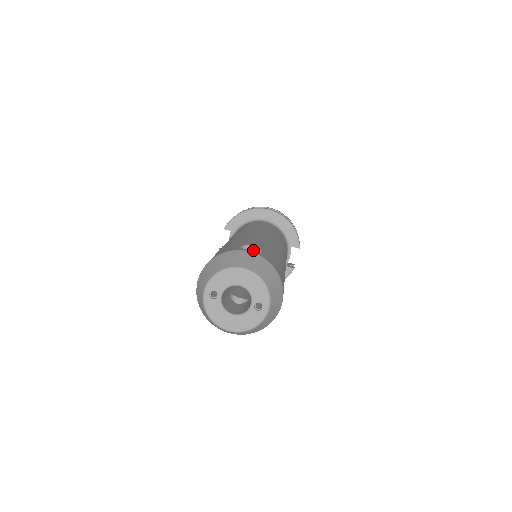
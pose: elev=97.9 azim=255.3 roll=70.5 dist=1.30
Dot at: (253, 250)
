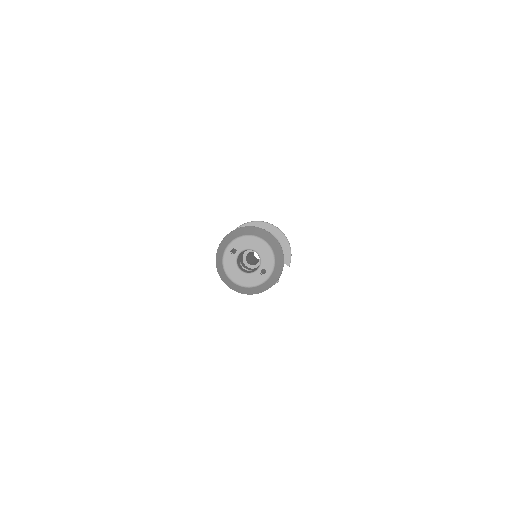
Dot at: occluded
